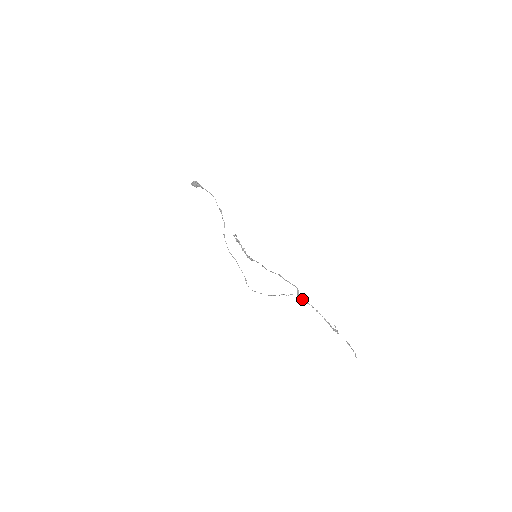
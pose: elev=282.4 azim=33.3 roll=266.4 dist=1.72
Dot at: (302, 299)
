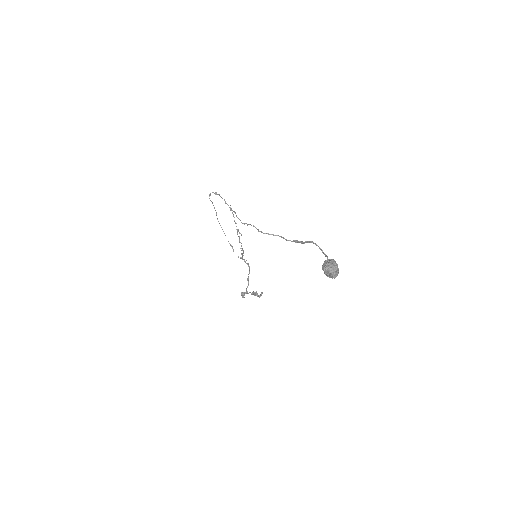
Dot at: occluded
